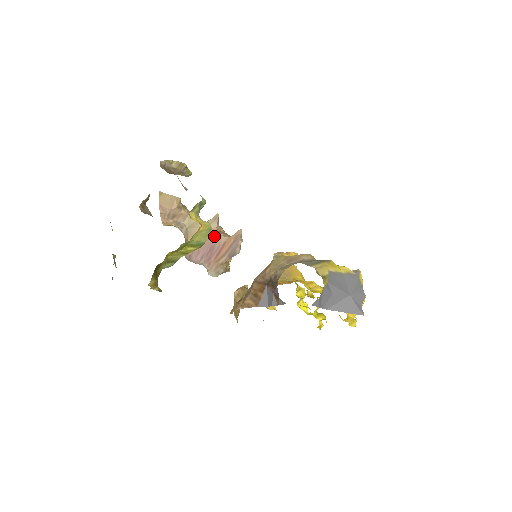
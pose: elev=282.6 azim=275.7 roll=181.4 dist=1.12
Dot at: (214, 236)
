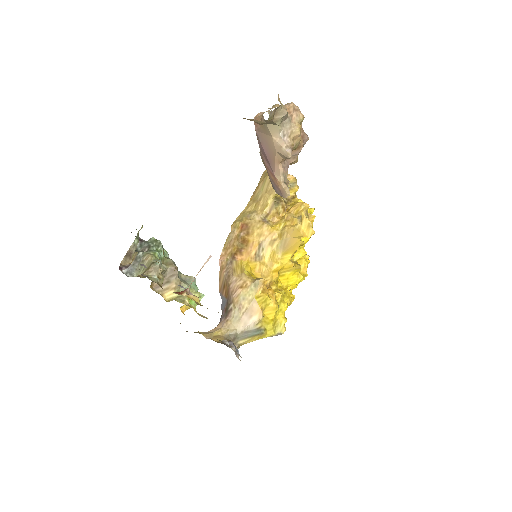
Dot at: (275, 162)
